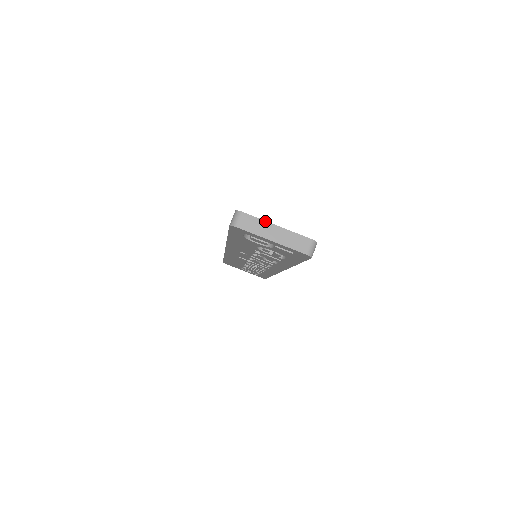
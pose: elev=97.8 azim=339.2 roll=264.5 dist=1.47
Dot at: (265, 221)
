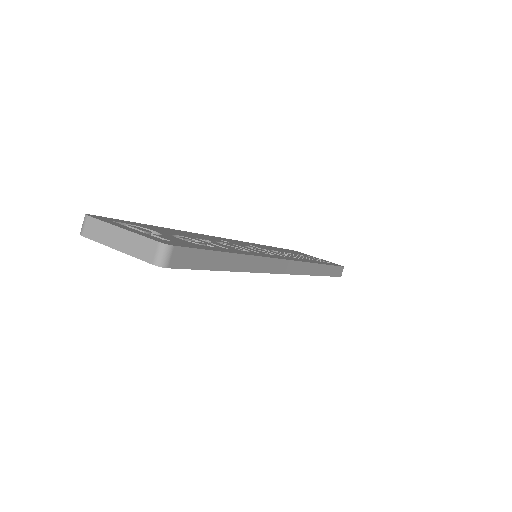
Dot at: (108, 224)
